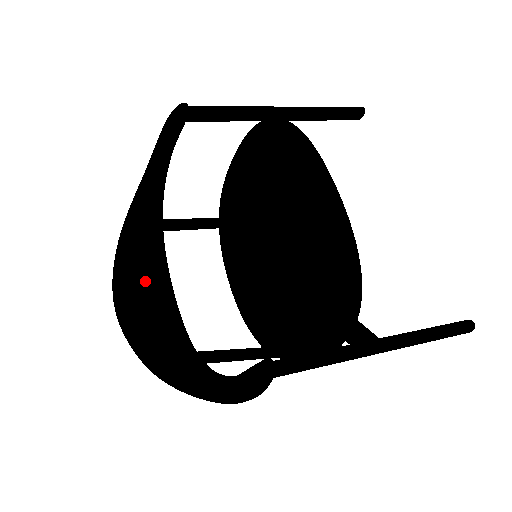
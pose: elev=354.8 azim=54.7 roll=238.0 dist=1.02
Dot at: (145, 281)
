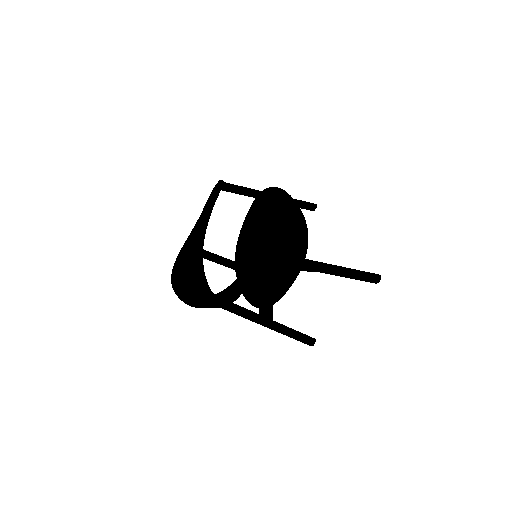
Dot at: (191, 274)
